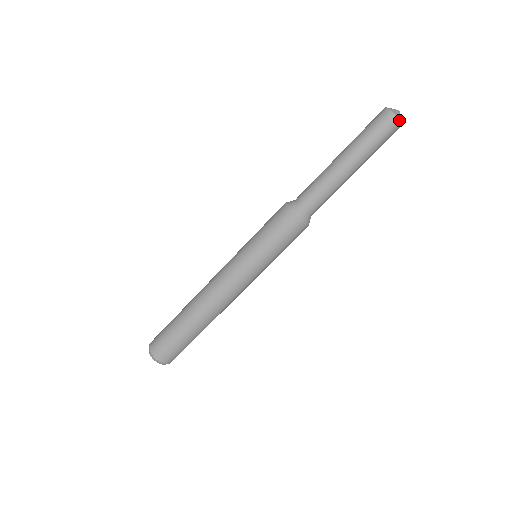
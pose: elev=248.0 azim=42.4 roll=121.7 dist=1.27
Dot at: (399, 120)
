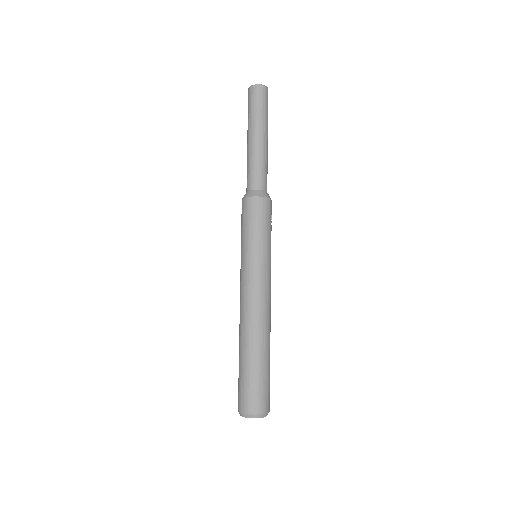
Dot at: (255, 85)
